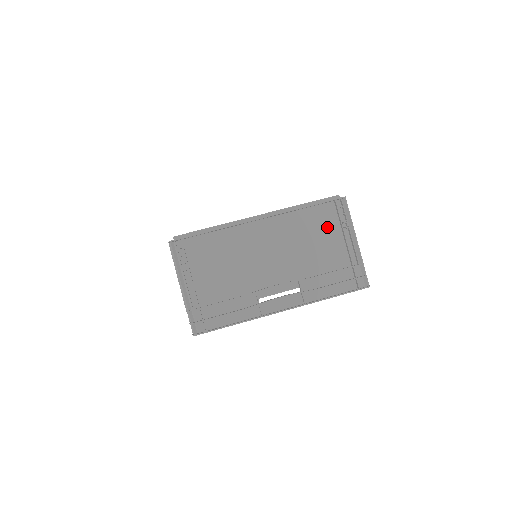
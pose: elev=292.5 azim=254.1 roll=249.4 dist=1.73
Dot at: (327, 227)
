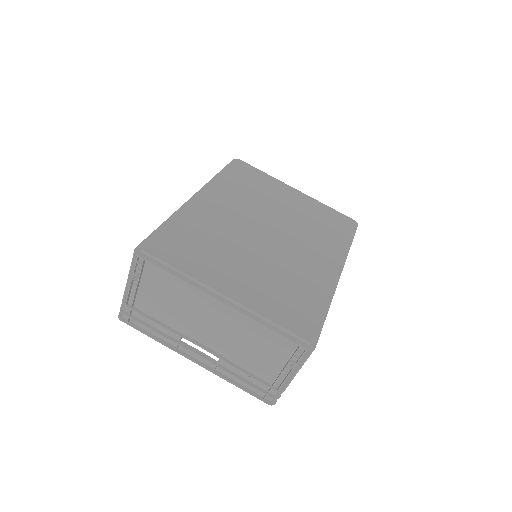
Dot at: (276, 351)
